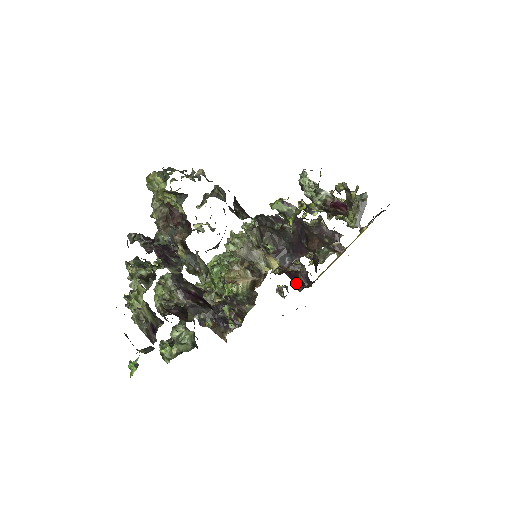
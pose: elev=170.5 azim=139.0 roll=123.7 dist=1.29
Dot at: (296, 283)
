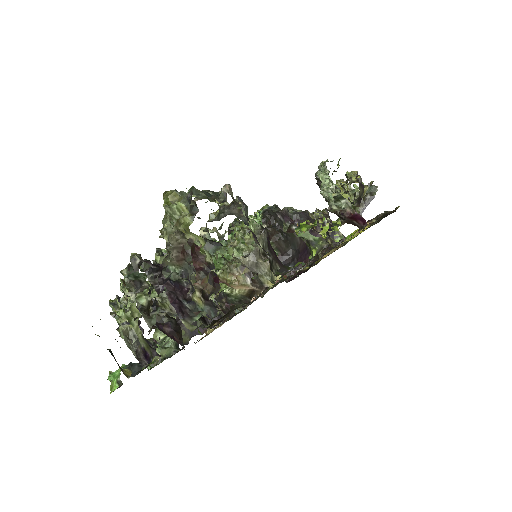
Dot at: occluded
